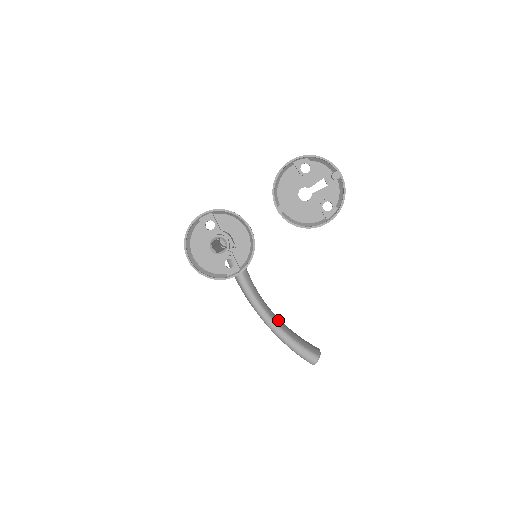
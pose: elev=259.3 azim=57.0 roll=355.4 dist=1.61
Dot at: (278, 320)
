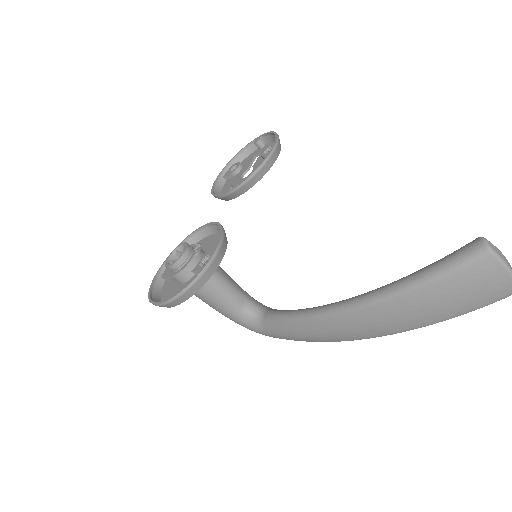
Dot at: occluded
